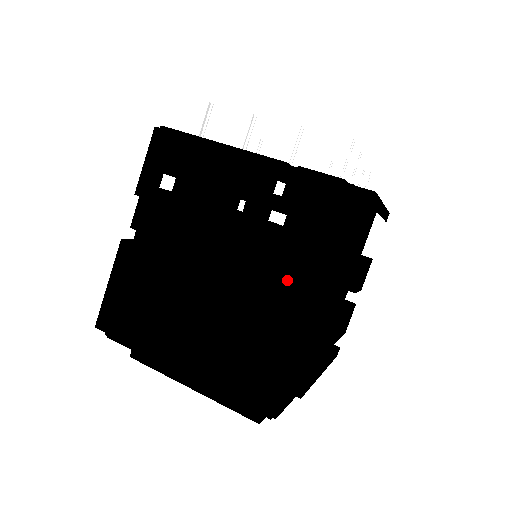
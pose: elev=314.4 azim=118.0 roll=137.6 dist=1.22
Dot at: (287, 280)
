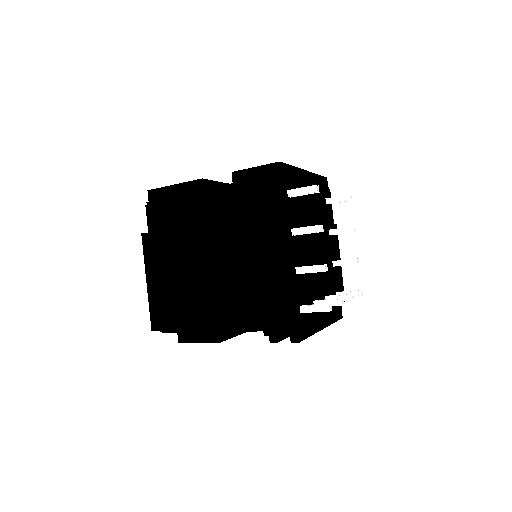
Dot at: (223, 315)
